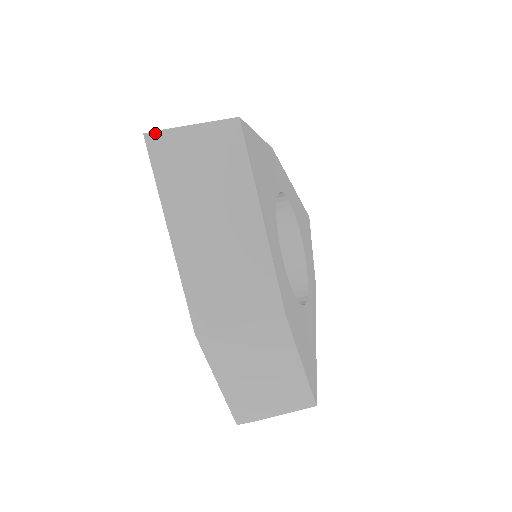
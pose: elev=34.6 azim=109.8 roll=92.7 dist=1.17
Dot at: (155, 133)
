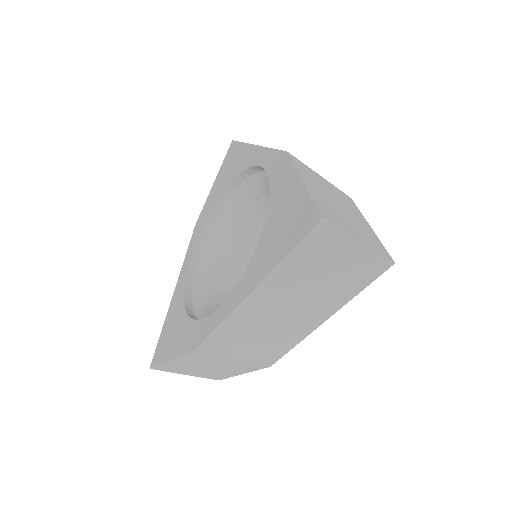
Dot at: (331, 226)
